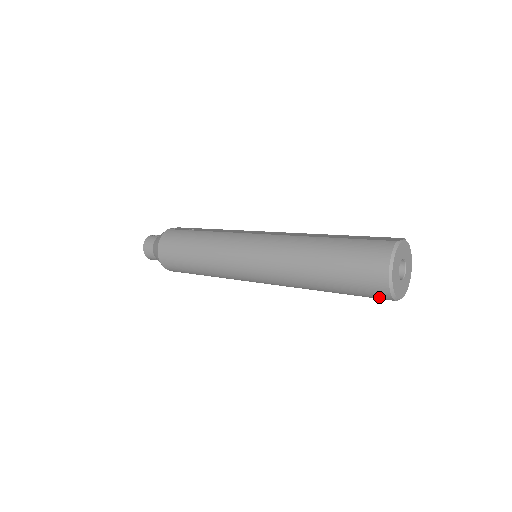
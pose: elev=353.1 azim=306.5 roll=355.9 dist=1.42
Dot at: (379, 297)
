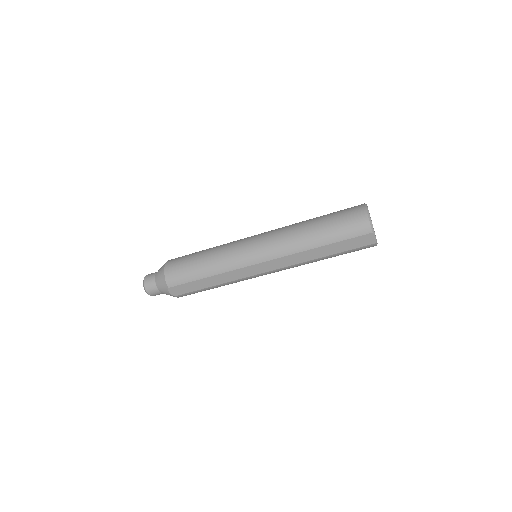
Dot at: (360, 230)
